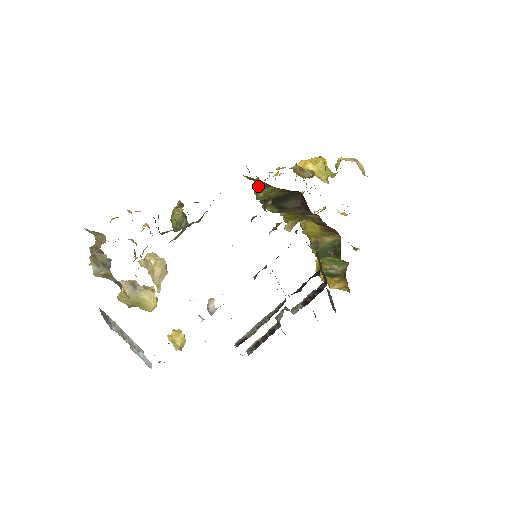
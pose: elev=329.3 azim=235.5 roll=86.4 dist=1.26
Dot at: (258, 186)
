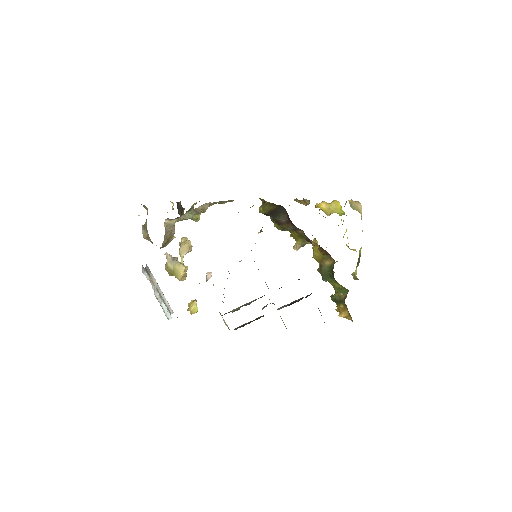
Dot at: (262, 204)
